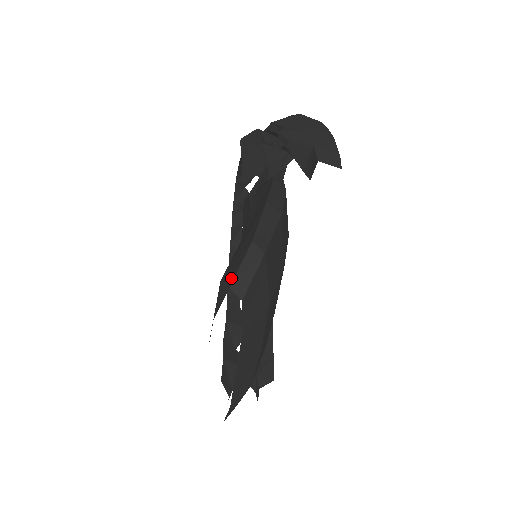
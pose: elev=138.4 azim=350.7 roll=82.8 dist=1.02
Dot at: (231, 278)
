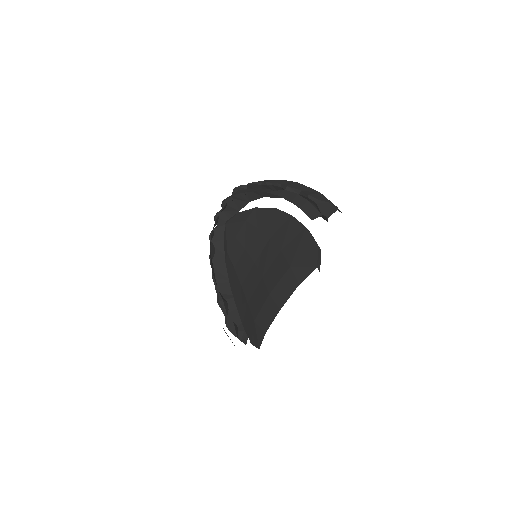
Dot at: (312, 263)
